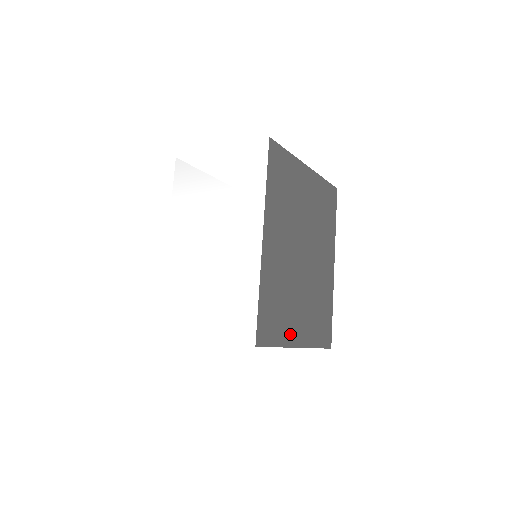
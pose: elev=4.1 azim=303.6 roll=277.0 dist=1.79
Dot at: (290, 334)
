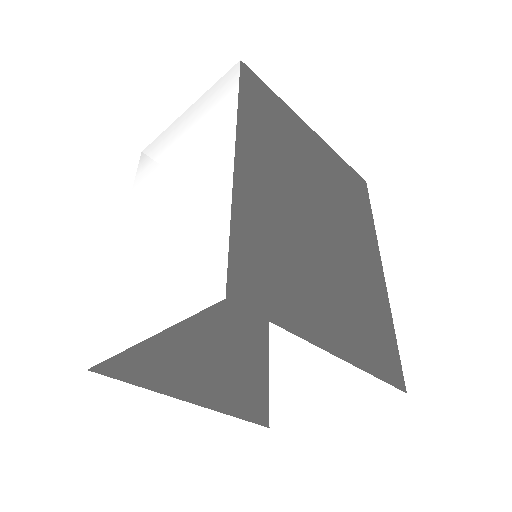
Dot at: (309, 321)
